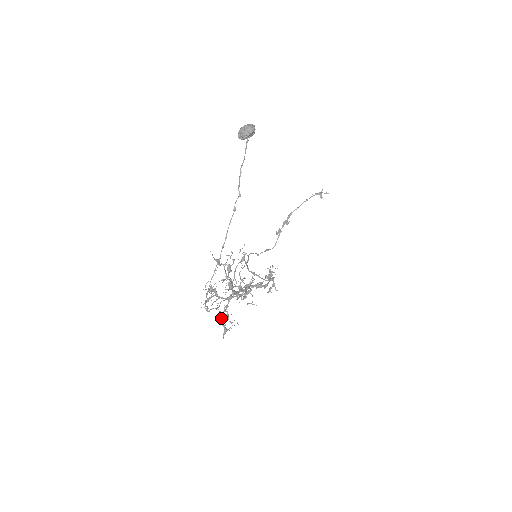
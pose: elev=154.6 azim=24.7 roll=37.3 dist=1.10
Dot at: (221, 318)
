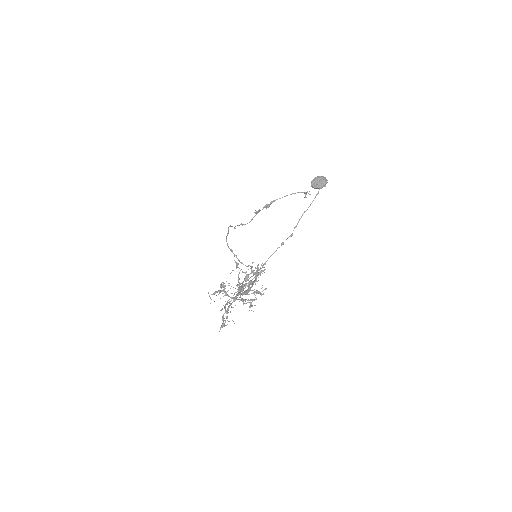
Dot at: (223, 314)
